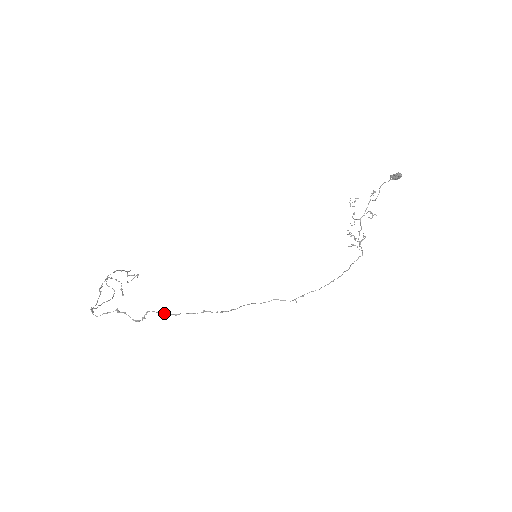
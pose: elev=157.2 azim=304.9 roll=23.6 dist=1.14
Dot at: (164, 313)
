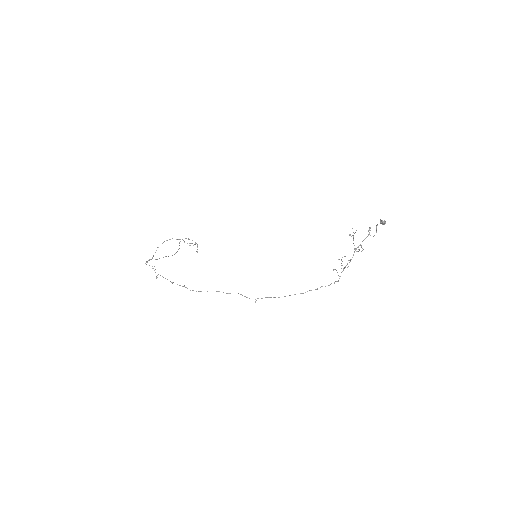
Dot at: occluded
